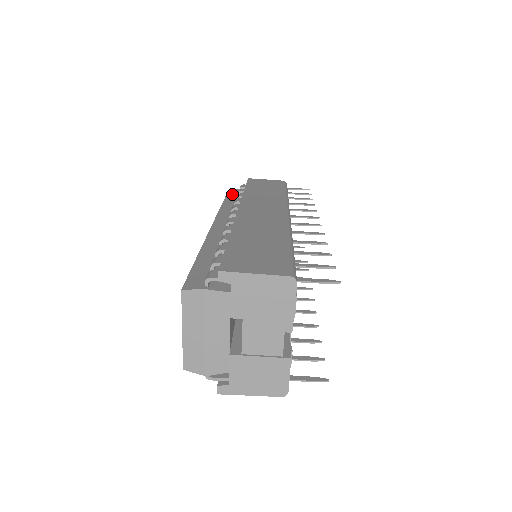
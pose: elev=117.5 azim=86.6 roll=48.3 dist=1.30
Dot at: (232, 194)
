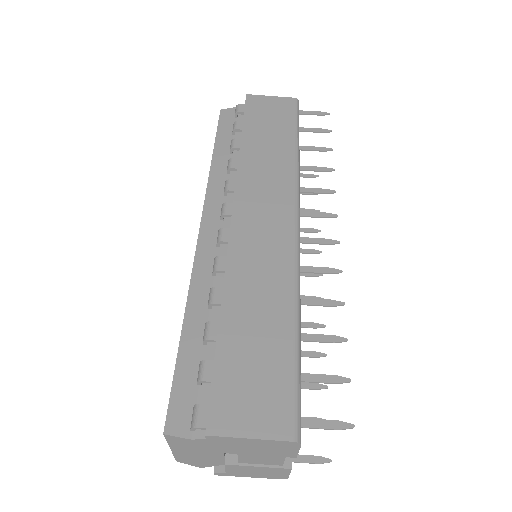
Dot at: (225, 126)
